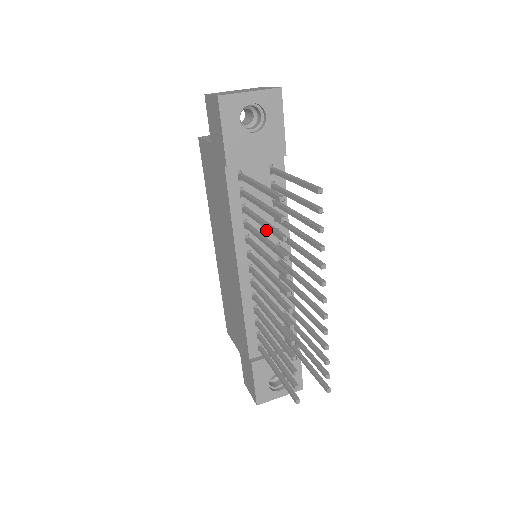
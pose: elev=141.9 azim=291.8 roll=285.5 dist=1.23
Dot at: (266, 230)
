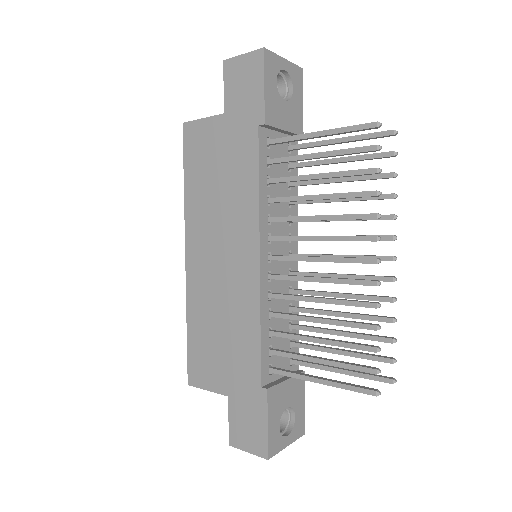
Dot at: (282, 214)
